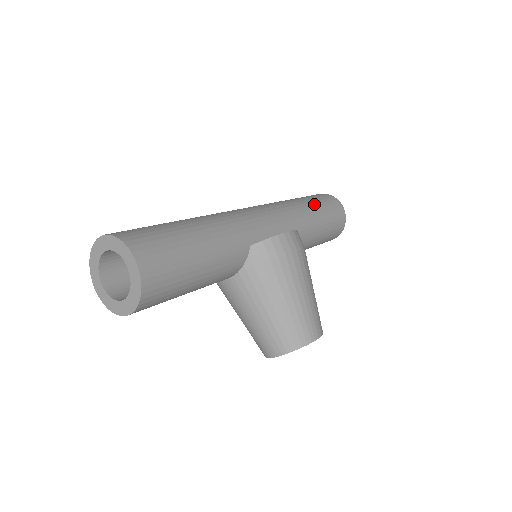
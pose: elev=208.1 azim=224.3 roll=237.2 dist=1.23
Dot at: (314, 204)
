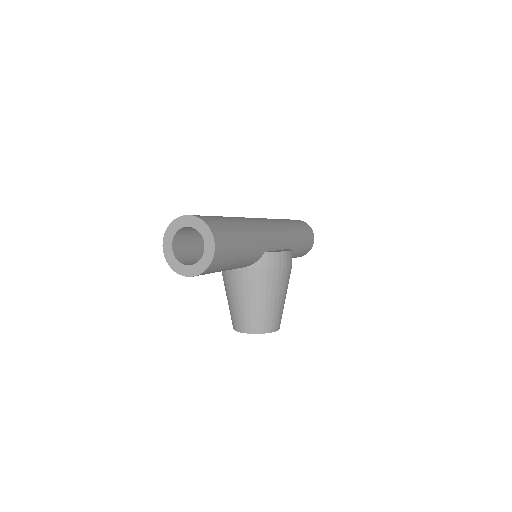
Dot at: (301, 231)
